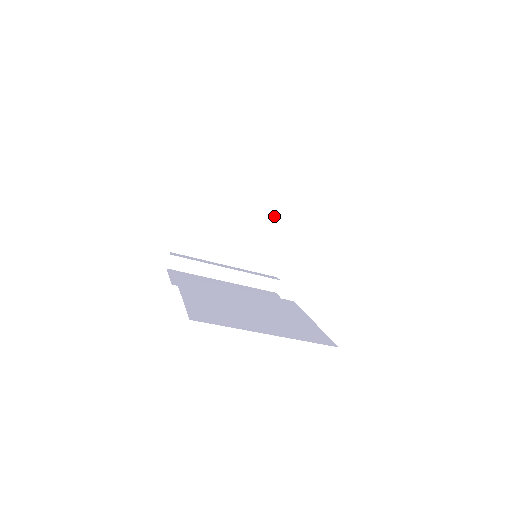
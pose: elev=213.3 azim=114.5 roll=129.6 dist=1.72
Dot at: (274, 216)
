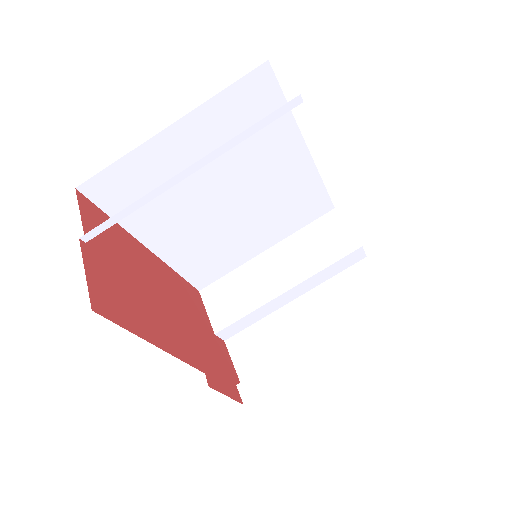
Dot at: (306, 245)
